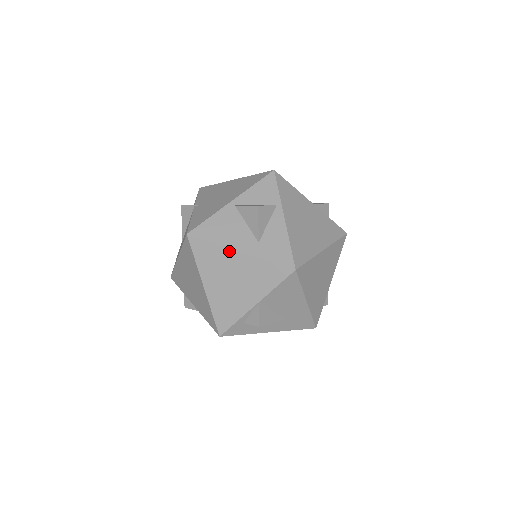
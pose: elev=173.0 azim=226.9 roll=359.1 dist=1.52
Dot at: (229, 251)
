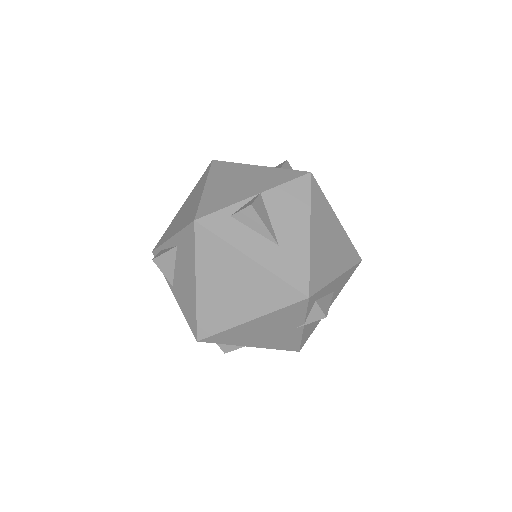
Dot at: (247, 166)
